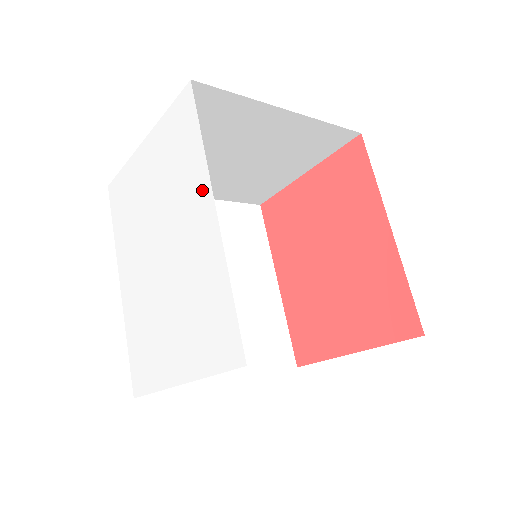
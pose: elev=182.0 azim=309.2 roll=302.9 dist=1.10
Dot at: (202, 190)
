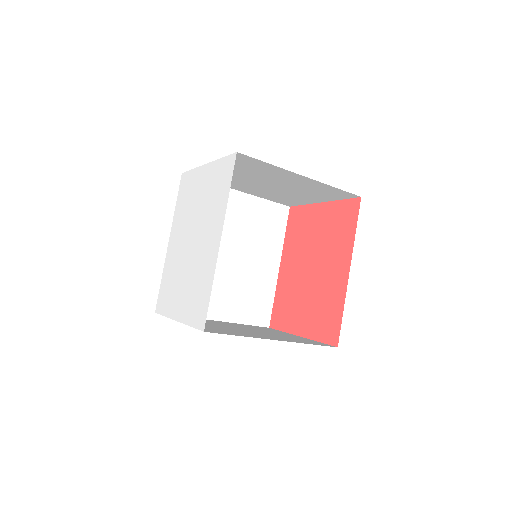
Dot at: (219, 224)
